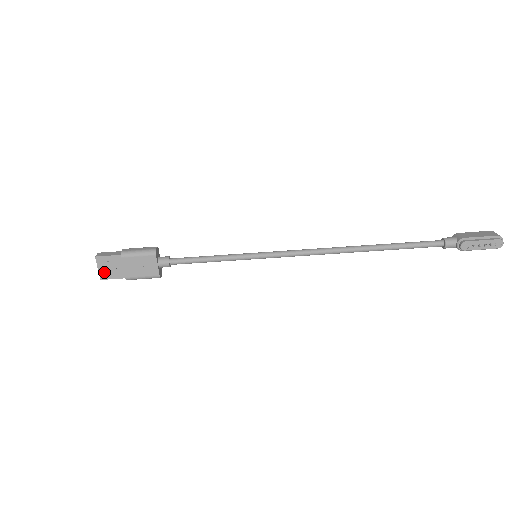
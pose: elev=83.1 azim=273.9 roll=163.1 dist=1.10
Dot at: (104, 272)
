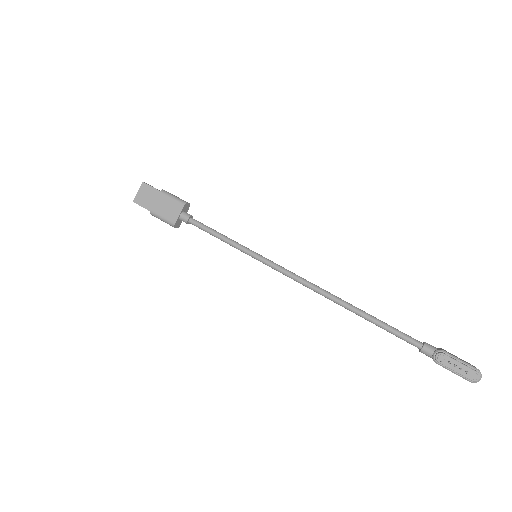
Dot at: (140, 197)
